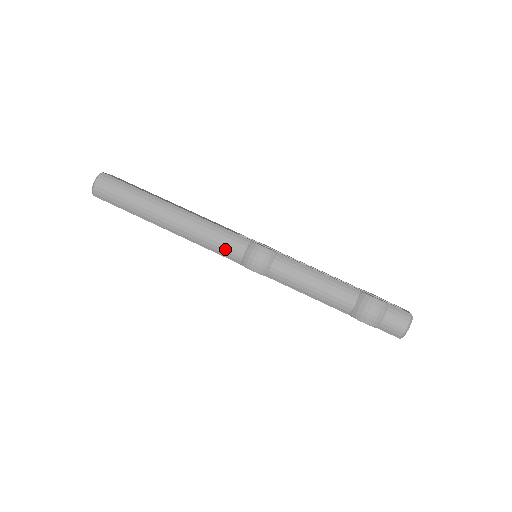
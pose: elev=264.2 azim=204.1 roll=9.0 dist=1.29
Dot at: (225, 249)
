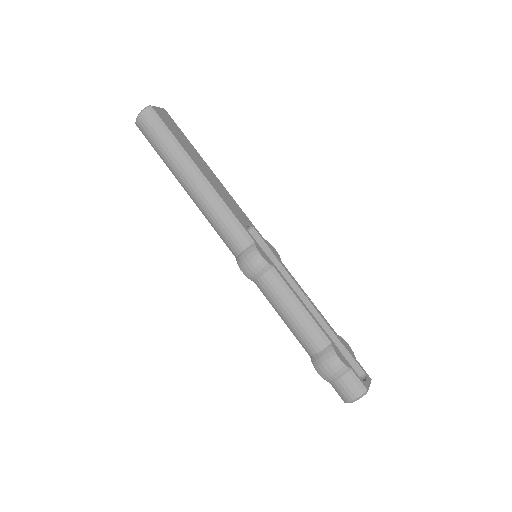
Dot at: (227, 238)
